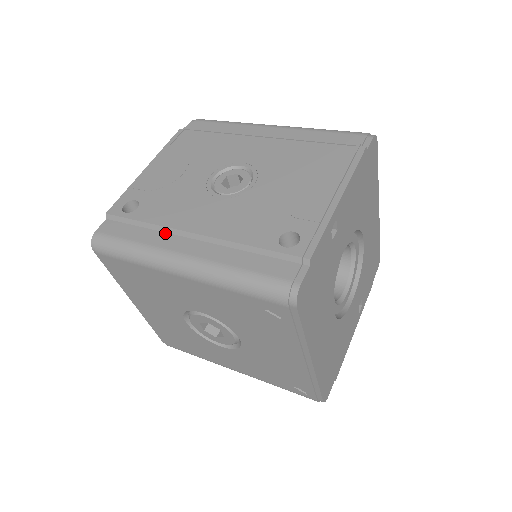
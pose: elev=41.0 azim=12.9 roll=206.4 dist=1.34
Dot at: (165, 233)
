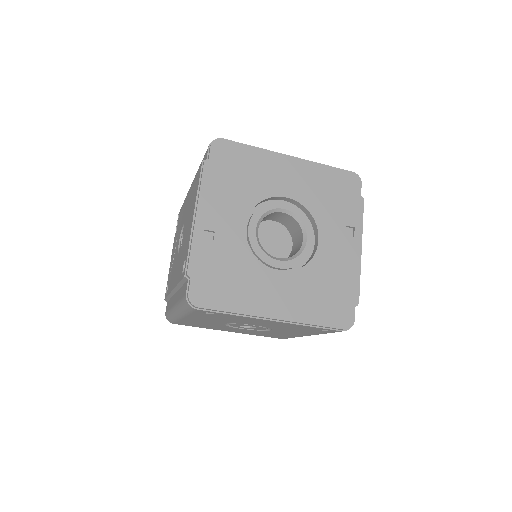
Dot at: occluded
